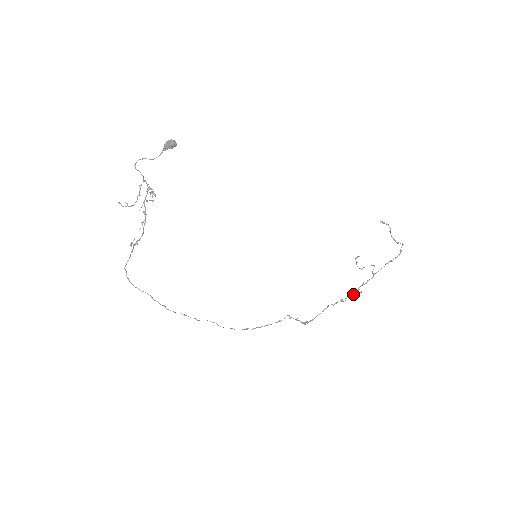
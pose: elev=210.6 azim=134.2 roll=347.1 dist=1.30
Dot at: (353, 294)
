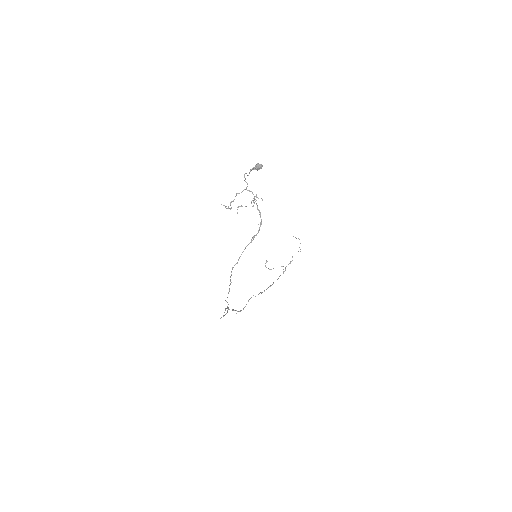
Dot at: (270, 286)
